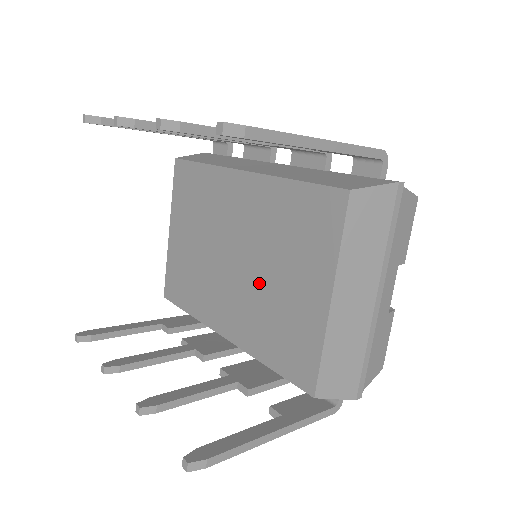
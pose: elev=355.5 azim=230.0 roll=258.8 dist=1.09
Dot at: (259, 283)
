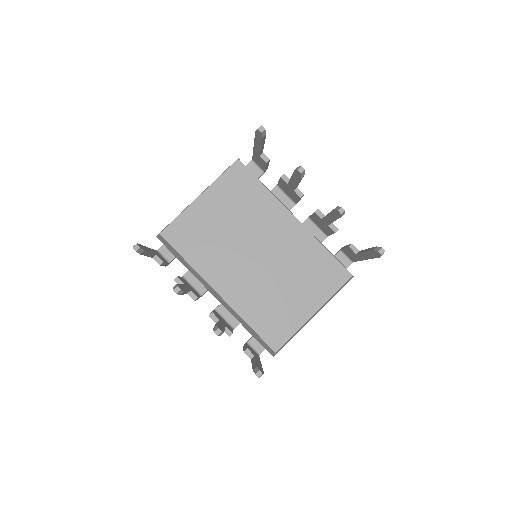
Dot at: (271, 281)
